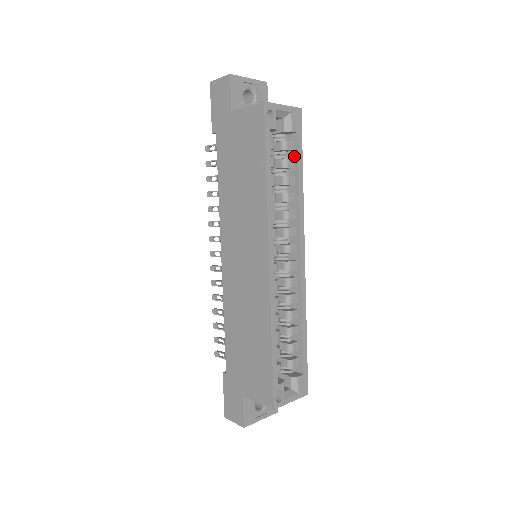
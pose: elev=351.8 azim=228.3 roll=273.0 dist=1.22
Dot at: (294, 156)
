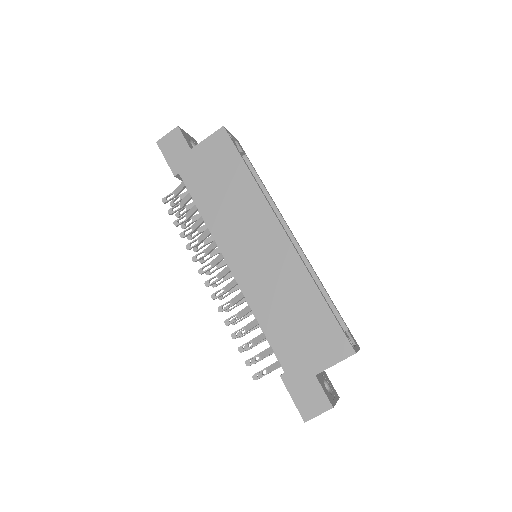
Dot at: occluded
